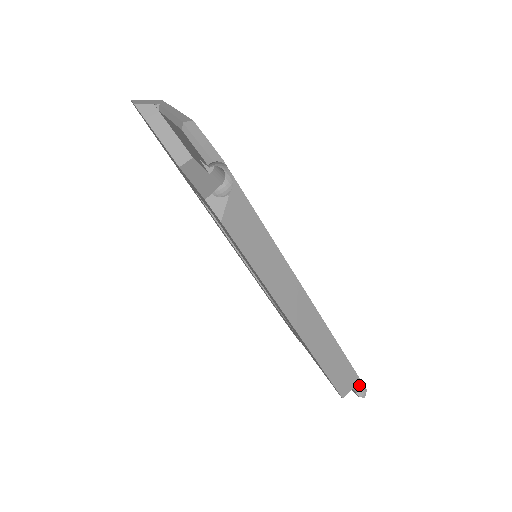
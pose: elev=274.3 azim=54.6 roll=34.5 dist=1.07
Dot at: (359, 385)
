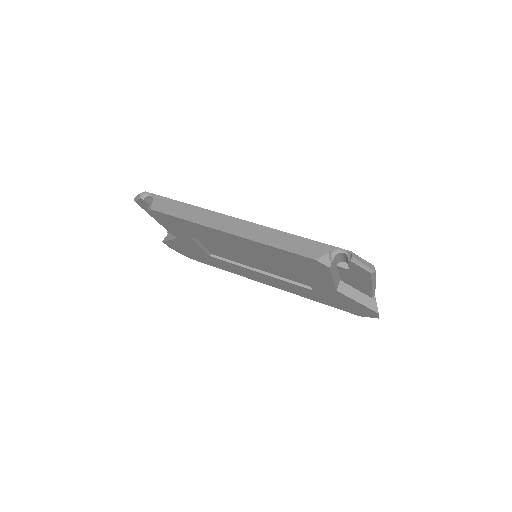
Dot at: (345, 254)
